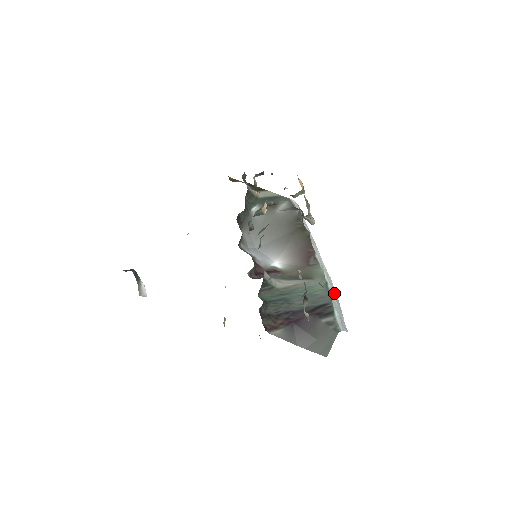
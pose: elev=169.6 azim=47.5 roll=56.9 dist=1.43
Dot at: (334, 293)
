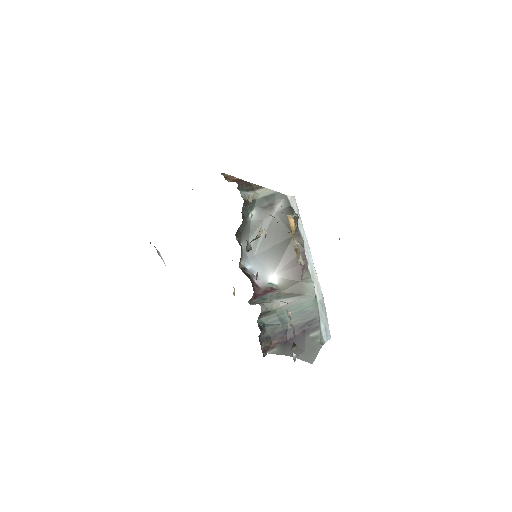
Dot at: (322, 305)
